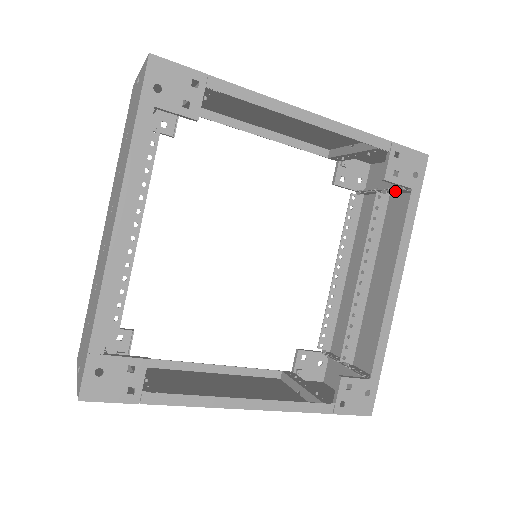
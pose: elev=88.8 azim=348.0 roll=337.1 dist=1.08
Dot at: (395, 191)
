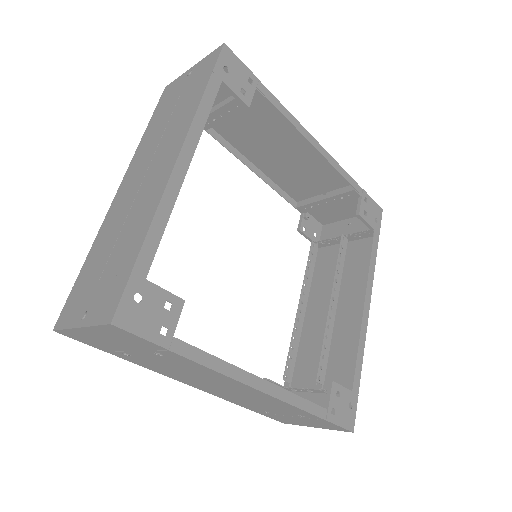
Dot at: (355, 236)
